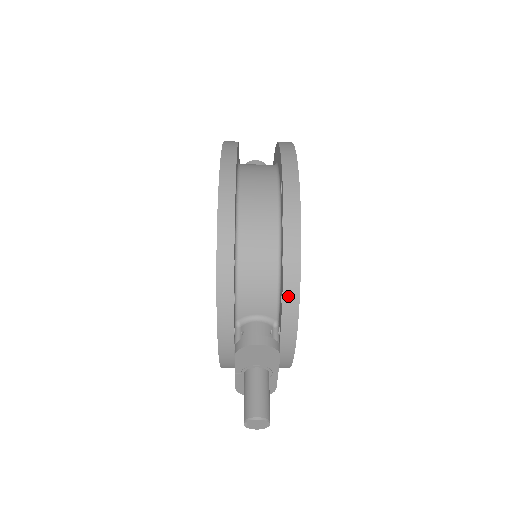
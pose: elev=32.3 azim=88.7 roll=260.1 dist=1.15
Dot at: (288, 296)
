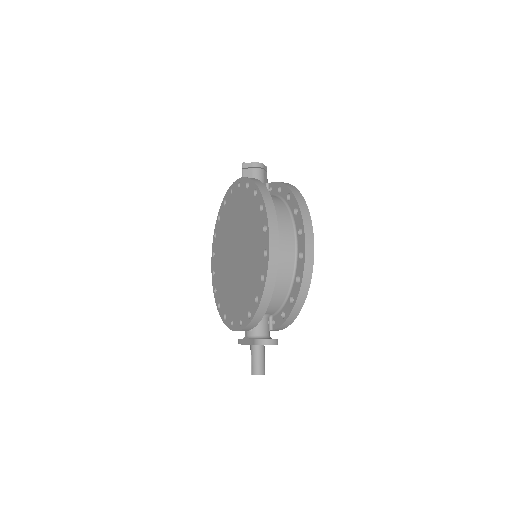
Dot at: (290, 318)
